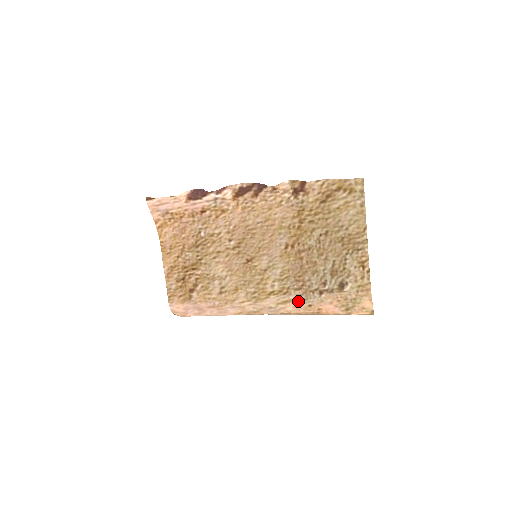
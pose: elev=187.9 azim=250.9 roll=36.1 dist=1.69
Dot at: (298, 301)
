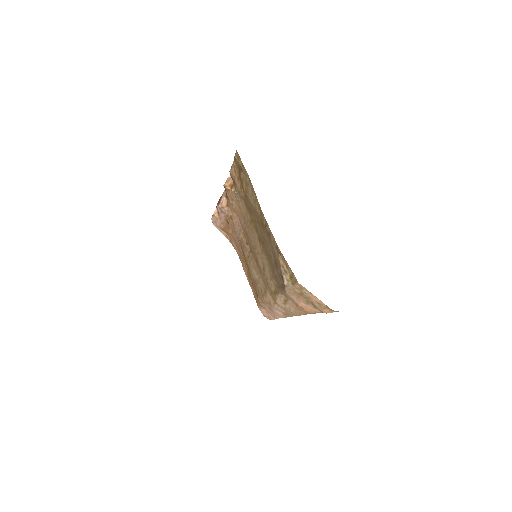
Dot at: (288, 300)
